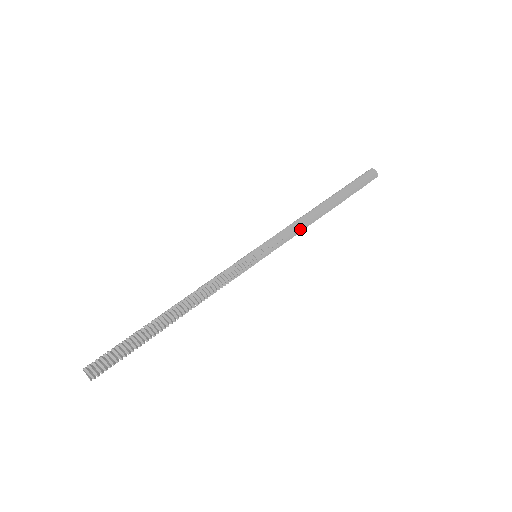
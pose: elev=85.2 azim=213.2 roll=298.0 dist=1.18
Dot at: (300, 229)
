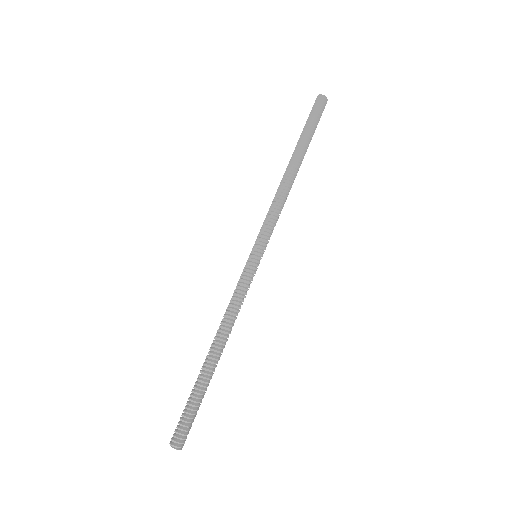
Dot at: (281, 205)
